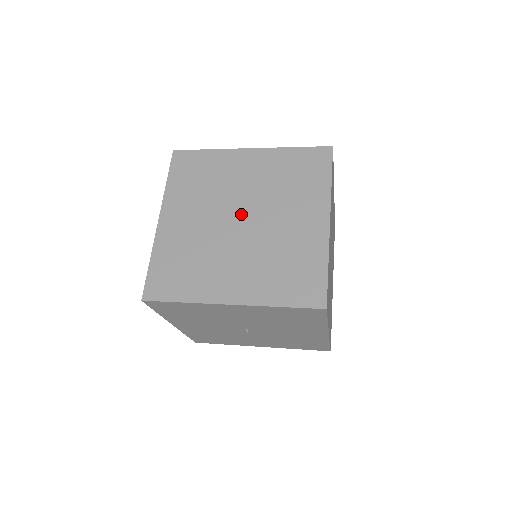
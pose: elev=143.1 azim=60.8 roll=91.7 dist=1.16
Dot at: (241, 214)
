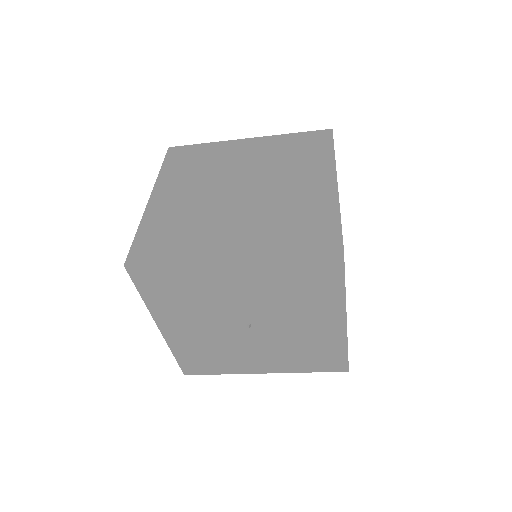
Dot at: (240, 184)
